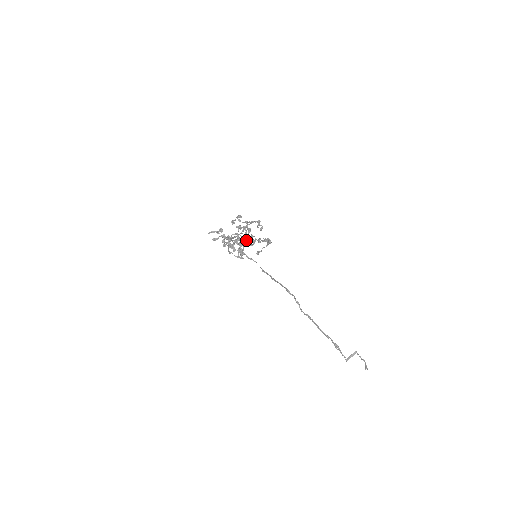
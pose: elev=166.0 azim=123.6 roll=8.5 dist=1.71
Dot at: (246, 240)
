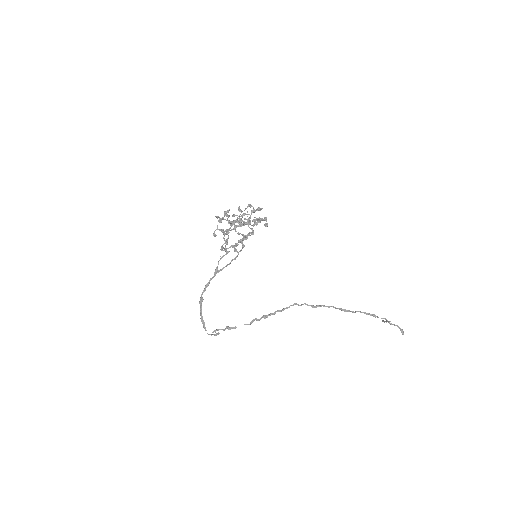
Dot at: (240, 239)
